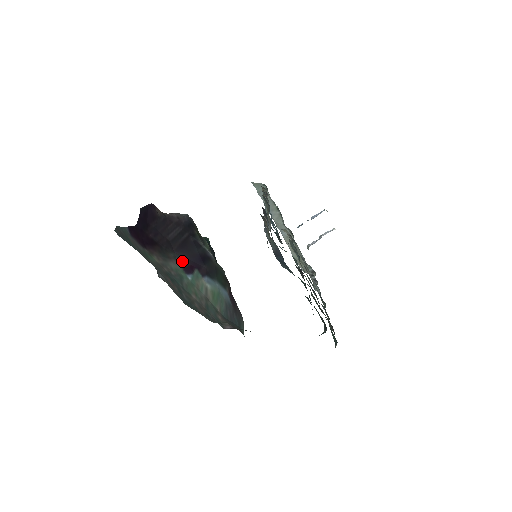
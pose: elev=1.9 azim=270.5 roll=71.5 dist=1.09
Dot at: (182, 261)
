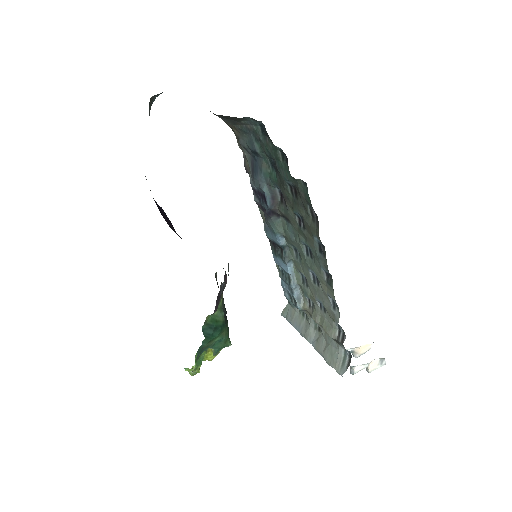
Dot at: occluded
